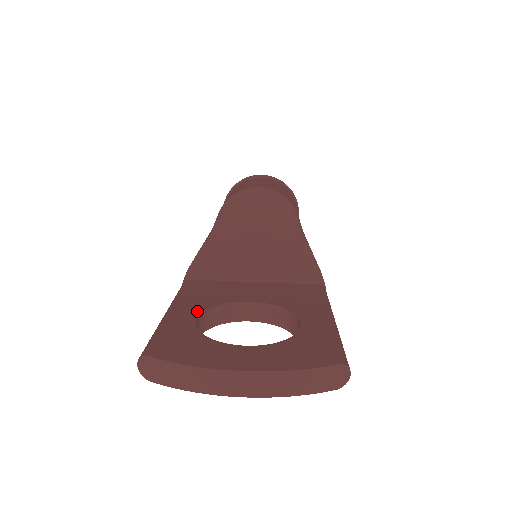
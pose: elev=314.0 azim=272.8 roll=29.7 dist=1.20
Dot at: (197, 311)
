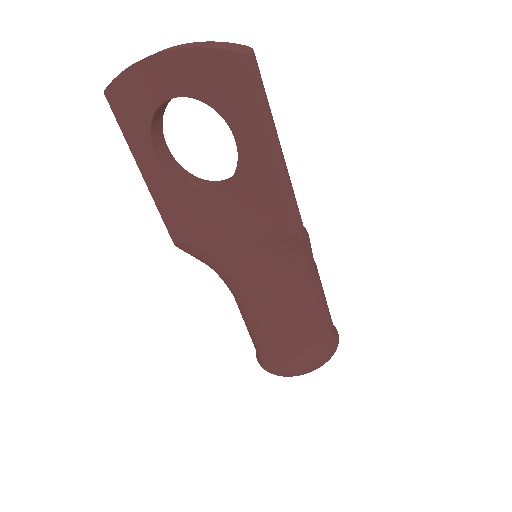
Dot at: (171, 160)
